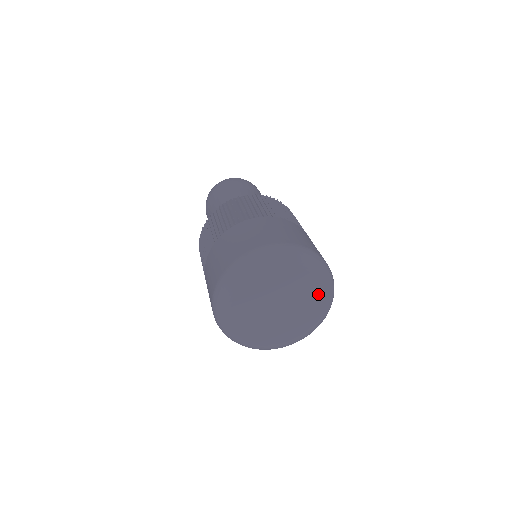
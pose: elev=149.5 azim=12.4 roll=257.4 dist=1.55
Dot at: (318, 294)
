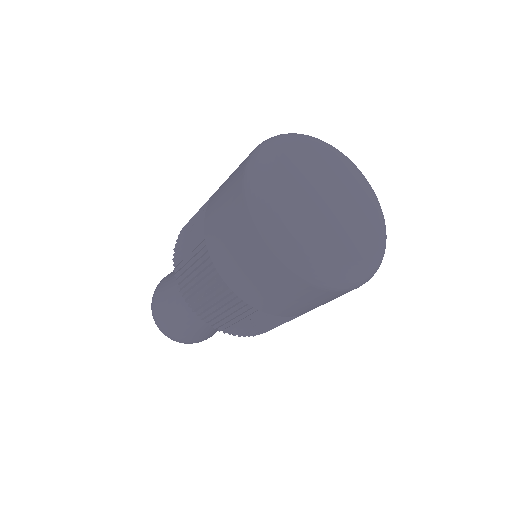
Dot at: (364, 190)
